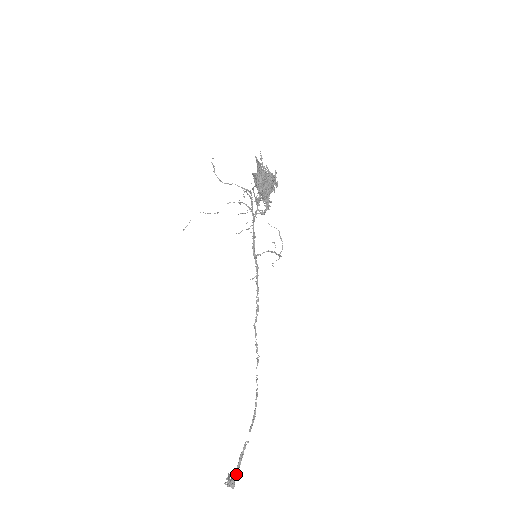
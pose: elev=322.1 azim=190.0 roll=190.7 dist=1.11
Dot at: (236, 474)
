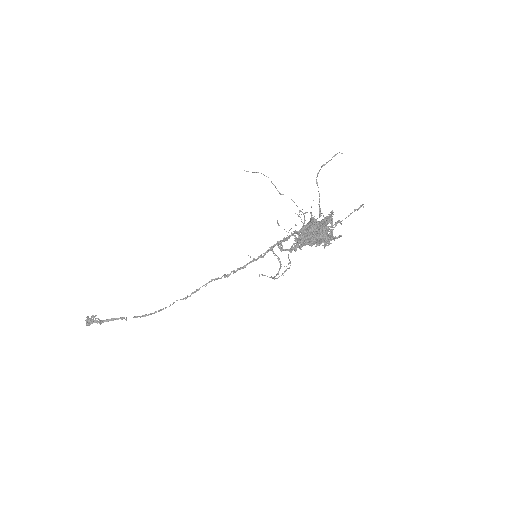
Dot at: (98, 322)
